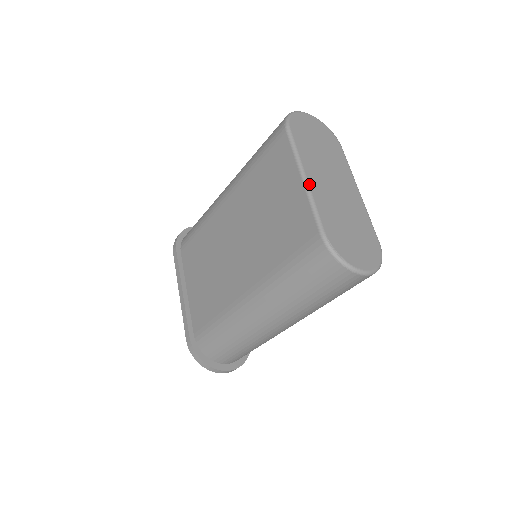
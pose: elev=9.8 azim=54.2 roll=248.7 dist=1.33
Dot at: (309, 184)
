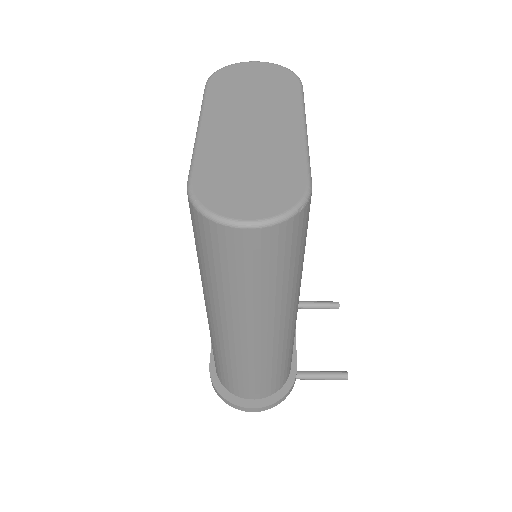
Dot at: (201, 132)
